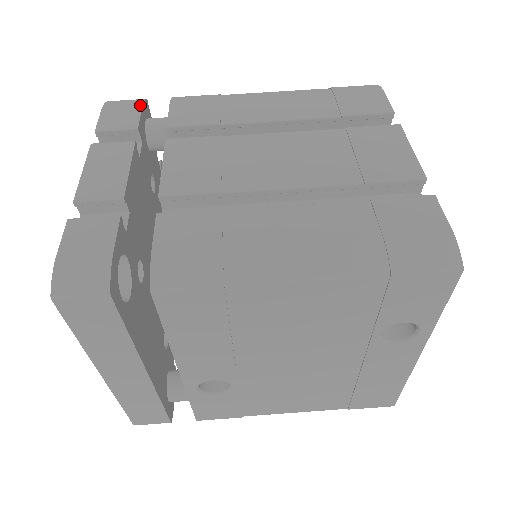
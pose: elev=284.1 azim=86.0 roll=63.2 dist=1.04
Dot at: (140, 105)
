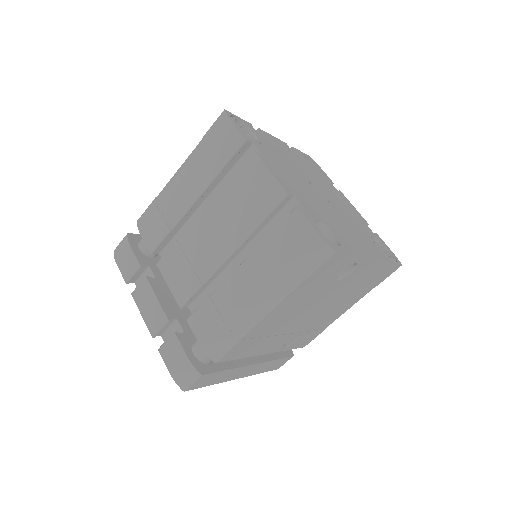
Dot at: (129, 246)
